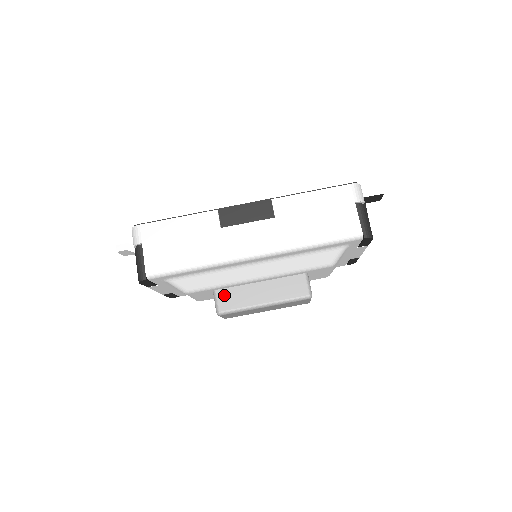
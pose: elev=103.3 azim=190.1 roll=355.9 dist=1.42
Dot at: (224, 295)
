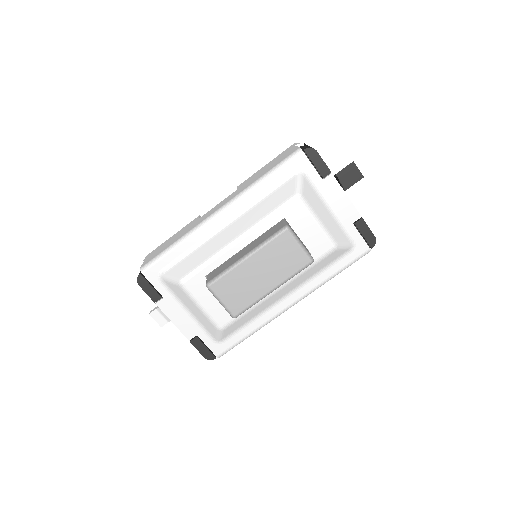
Dot at: (214, 272)
